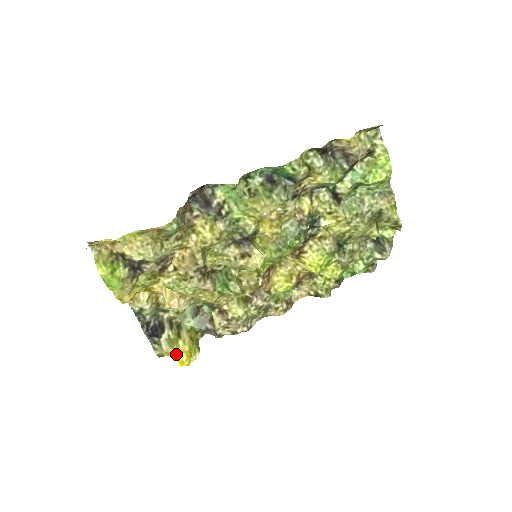
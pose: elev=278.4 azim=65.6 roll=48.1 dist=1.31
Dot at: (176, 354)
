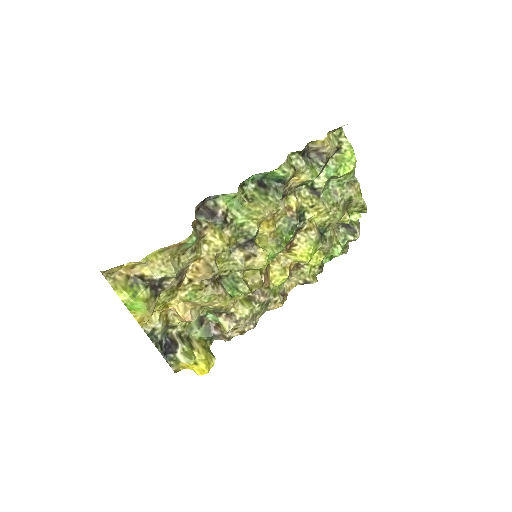
Dot at: (194, 365)
